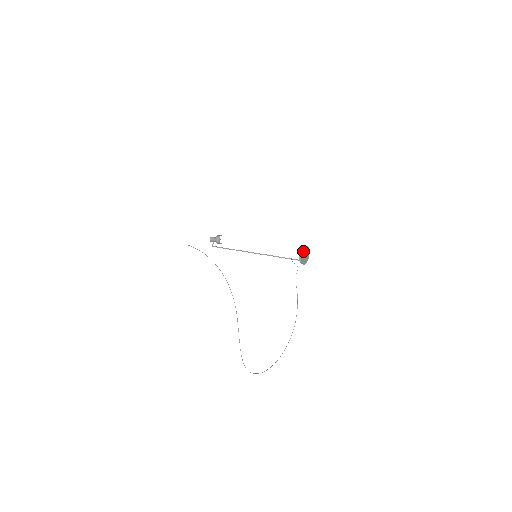
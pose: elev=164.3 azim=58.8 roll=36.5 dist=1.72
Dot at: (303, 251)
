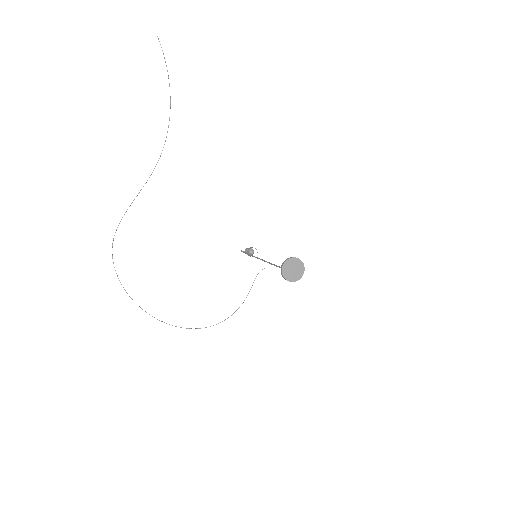
Dot at: (293, 260)
